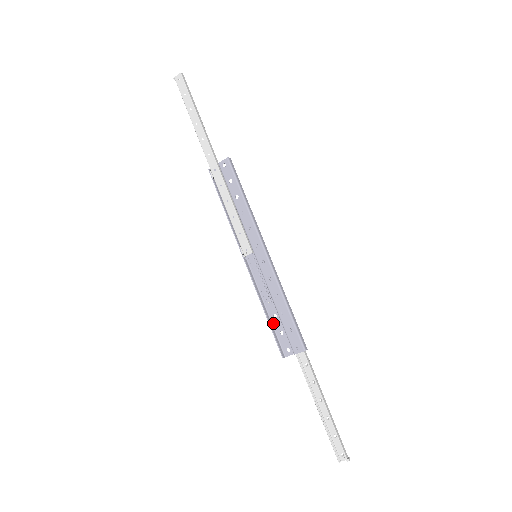
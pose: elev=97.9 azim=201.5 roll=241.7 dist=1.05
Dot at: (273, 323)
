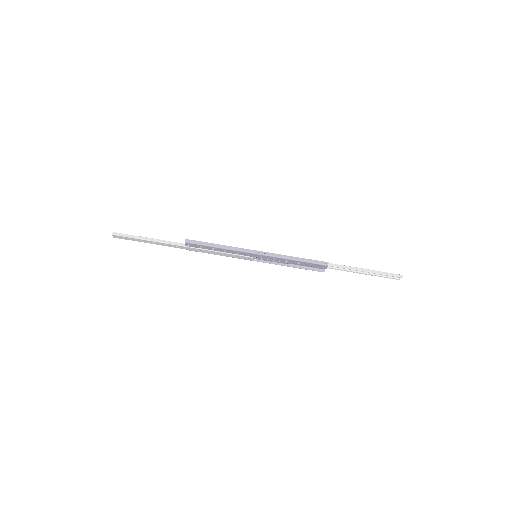
Dot at: (301, 265)
